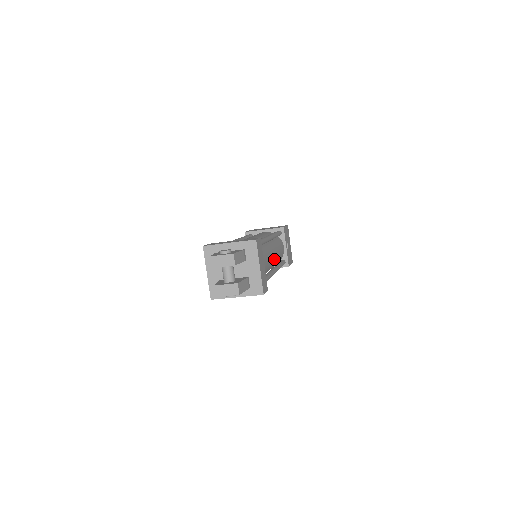
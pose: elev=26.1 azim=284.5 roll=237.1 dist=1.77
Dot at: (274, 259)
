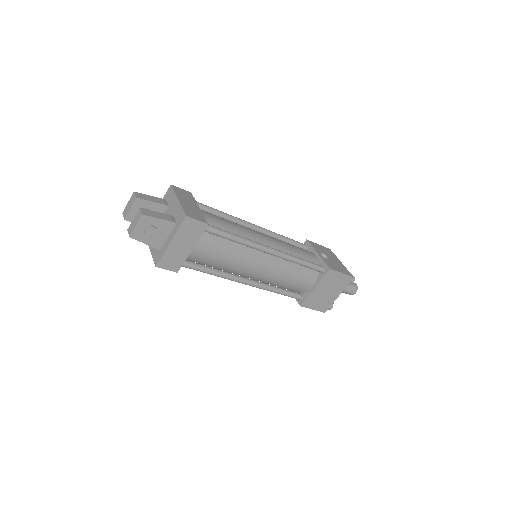
Dot at: (266, 240)
